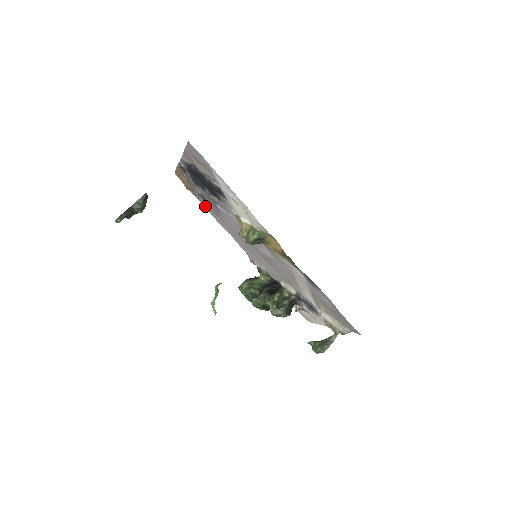
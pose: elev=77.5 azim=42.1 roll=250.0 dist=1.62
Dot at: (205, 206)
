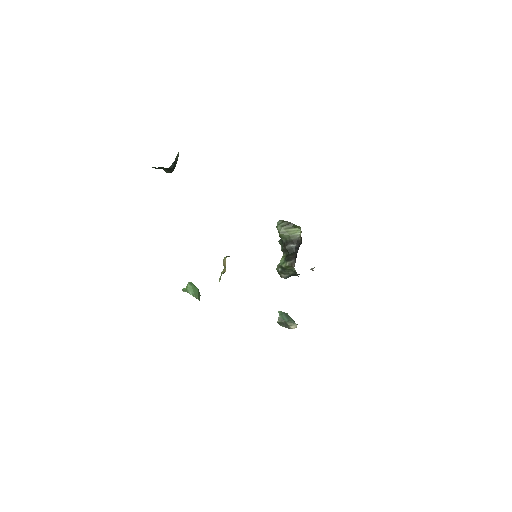
Dot at: occluded
